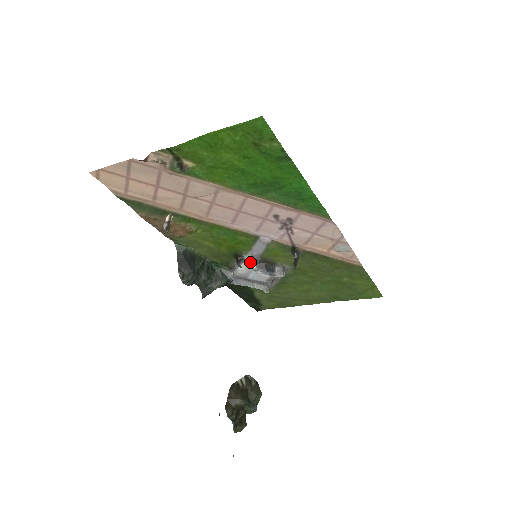
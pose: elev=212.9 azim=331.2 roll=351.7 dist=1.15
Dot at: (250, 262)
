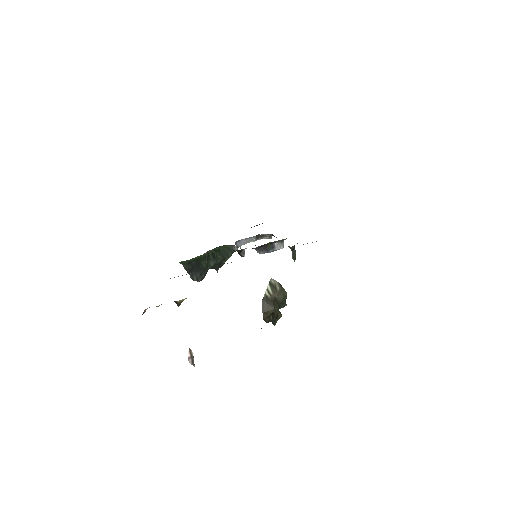
Dot at: occluded
